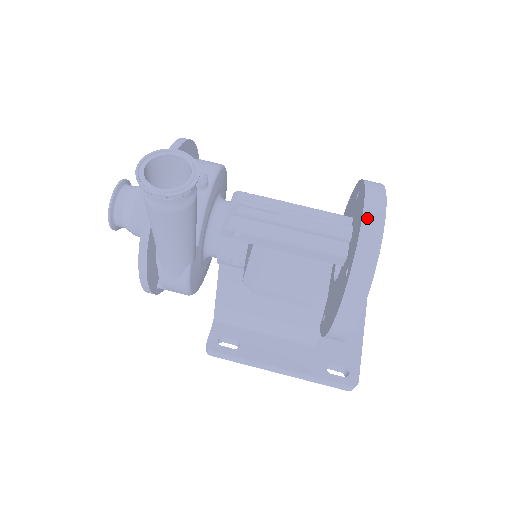
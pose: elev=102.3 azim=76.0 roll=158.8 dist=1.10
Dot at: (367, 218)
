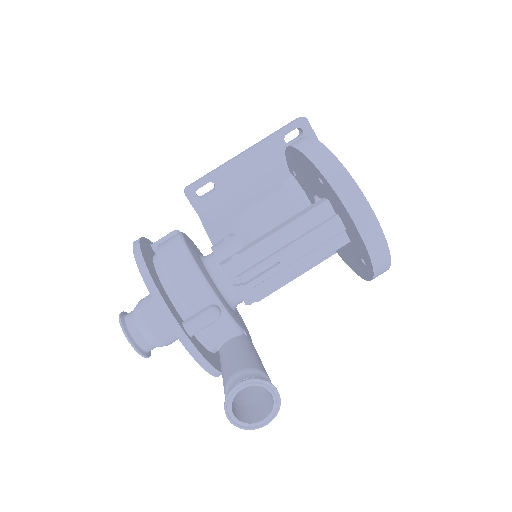
Dot at: (366, 237)
